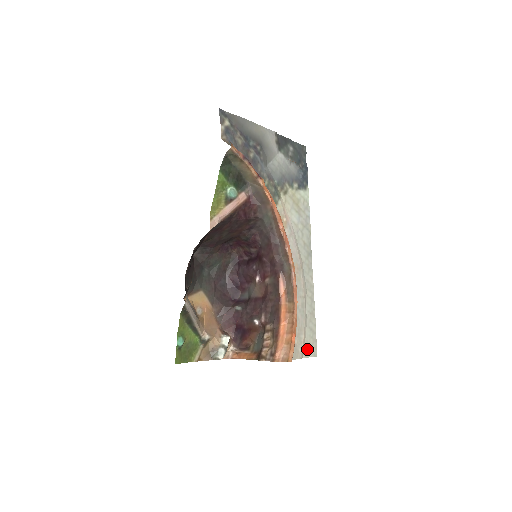
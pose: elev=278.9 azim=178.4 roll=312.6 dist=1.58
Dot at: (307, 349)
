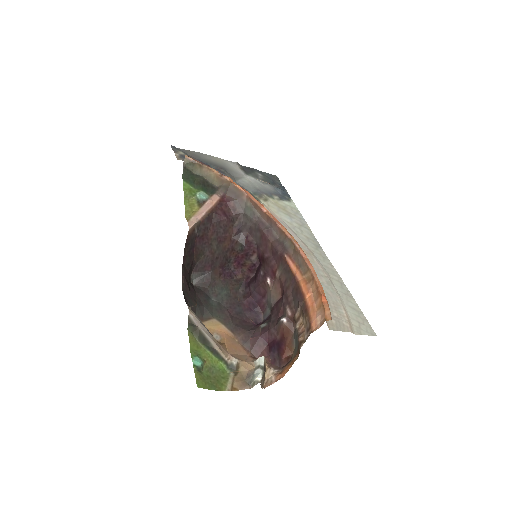
Dot at: (357, 327)
